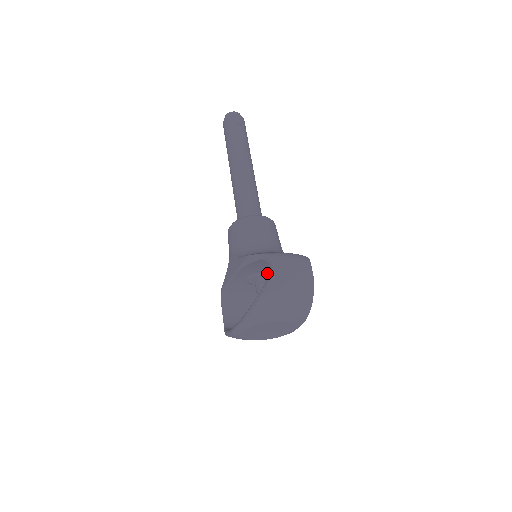
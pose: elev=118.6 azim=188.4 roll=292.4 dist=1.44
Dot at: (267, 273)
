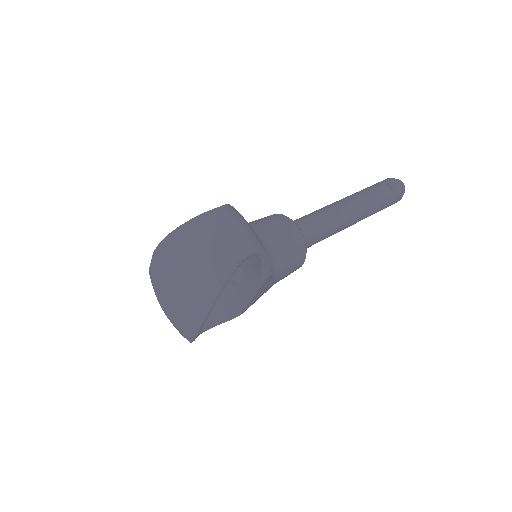
Dot at: occluded
